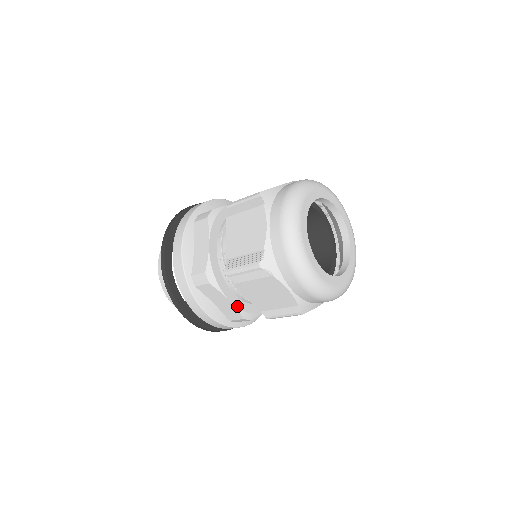
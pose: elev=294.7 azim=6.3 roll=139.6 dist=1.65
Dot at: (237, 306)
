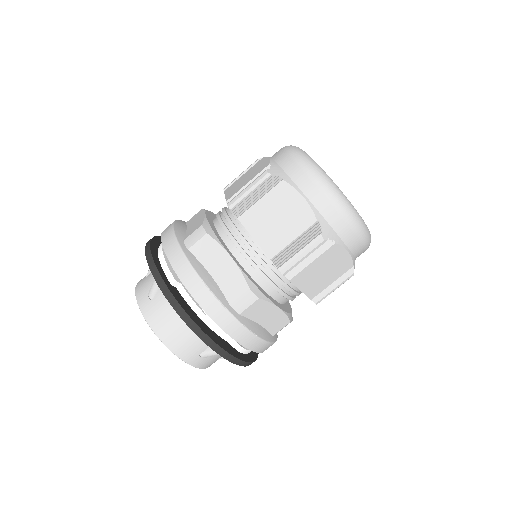
Dot at: (240, 268)
